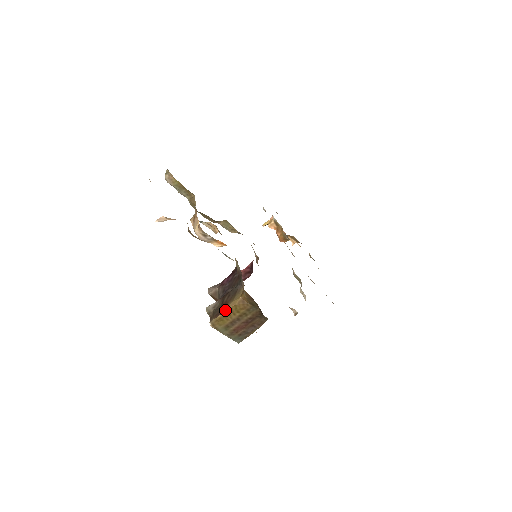
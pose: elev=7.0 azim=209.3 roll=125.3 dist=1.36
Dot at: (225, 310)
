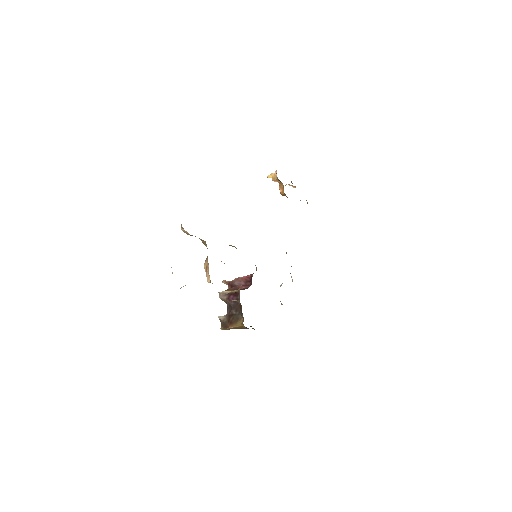
Dot at: (231, 327)
